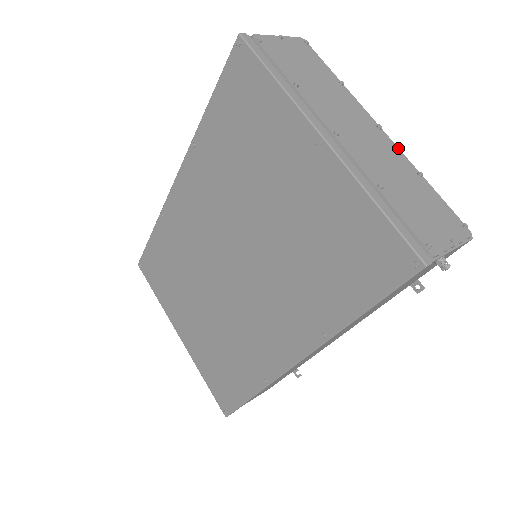
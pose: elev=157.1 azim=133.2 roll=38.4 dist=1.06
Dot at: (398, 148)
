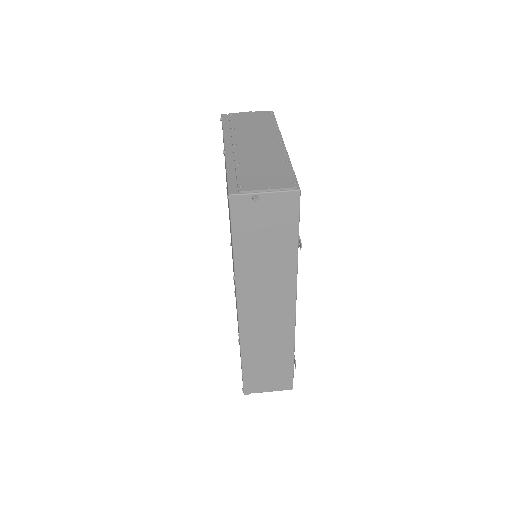
Dot at: (286, 151)
